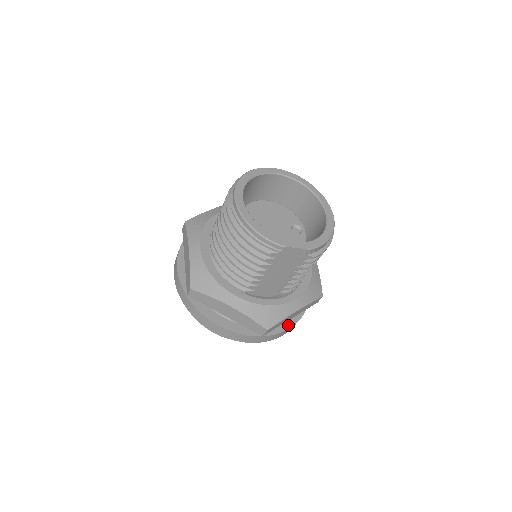
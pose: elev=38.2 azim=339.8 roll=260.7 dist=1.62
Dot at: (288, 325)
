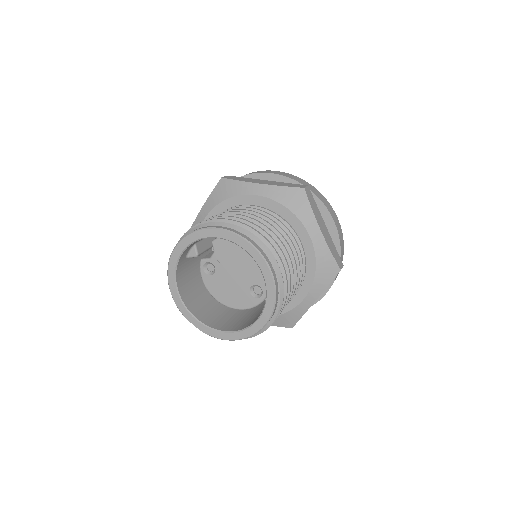
Dot at: occluded
